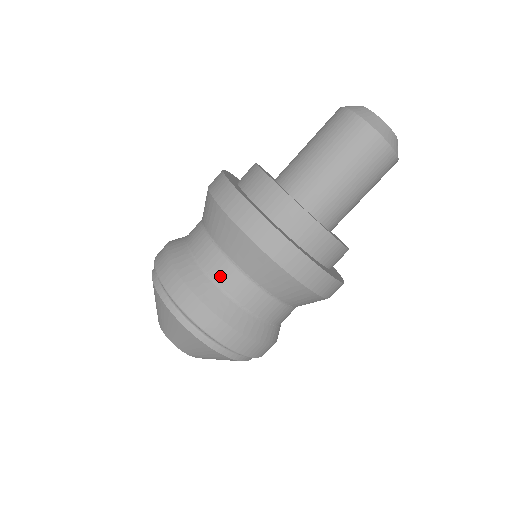
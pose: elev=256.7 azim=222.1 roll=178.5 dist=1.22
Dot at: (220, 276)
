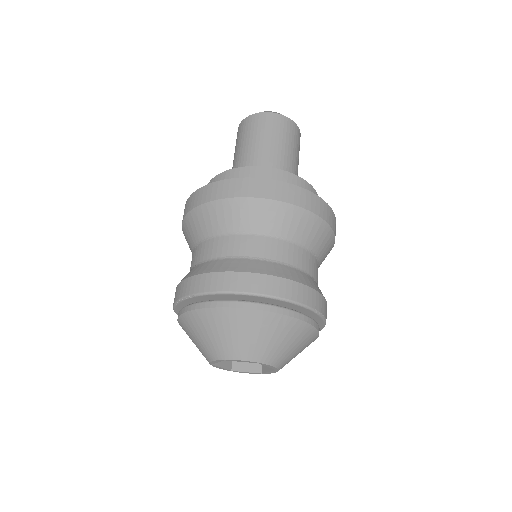
Dot at: (233, 250)
